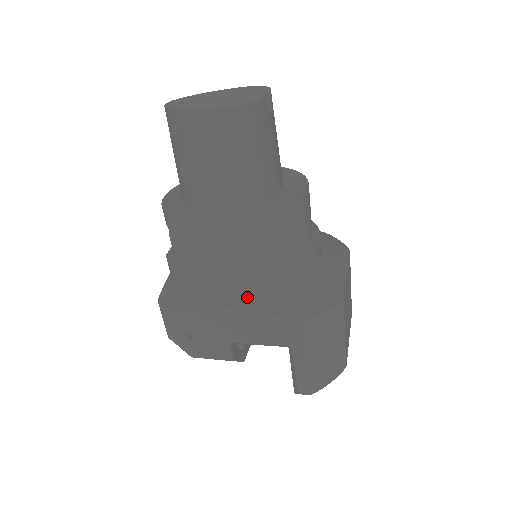
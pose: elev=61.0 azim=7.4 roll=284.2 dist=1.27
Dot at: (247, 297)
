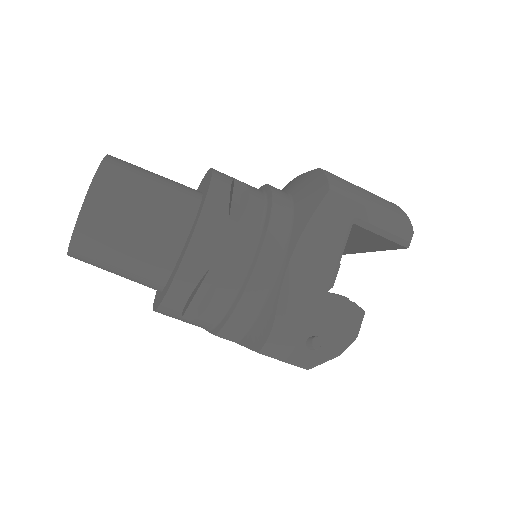
Dot at: (286, 239)
